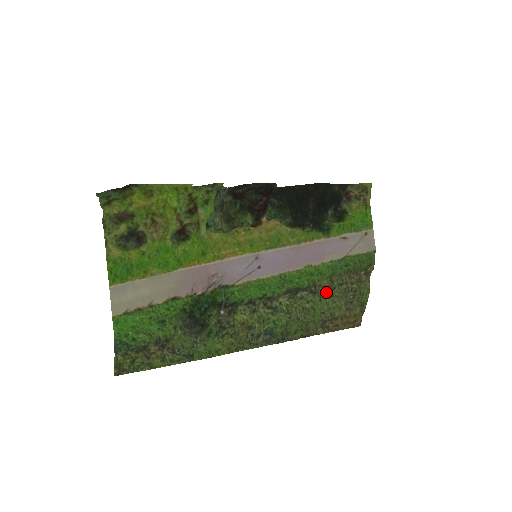
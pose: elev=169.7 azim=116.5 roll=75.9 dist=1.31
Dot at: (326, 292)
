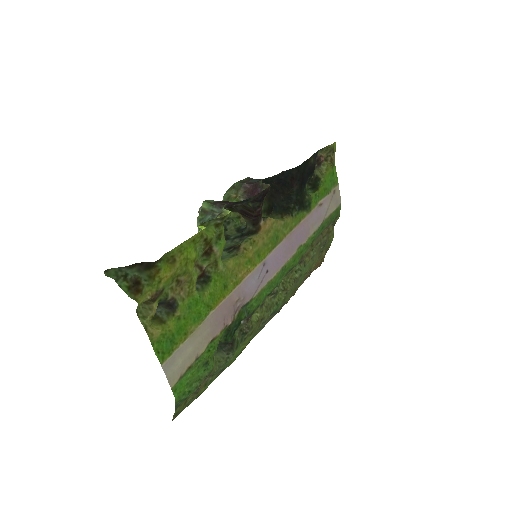
Dot at: (308, 257)
